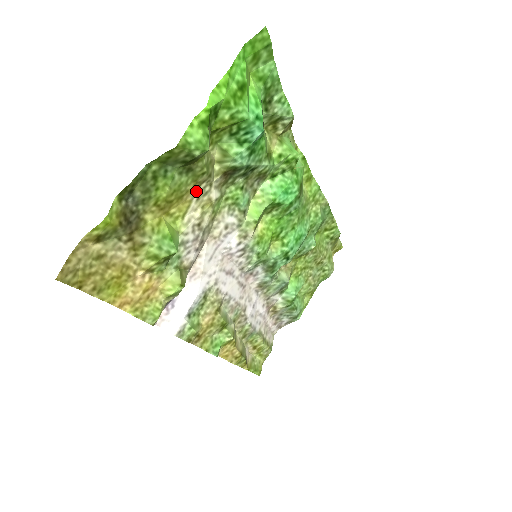
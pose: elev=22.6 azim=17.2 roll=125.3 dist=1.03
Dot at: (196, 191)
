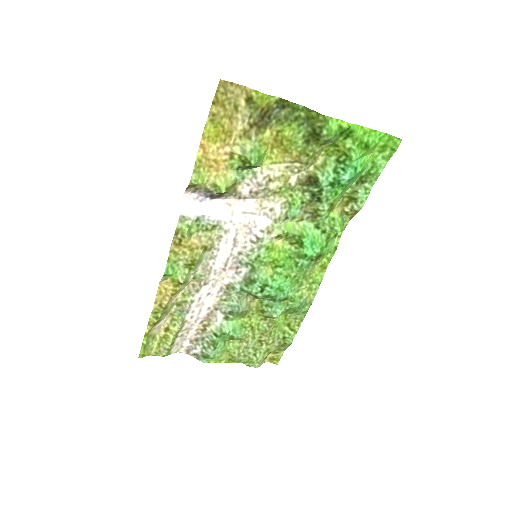
Dot at: (292, 162)
